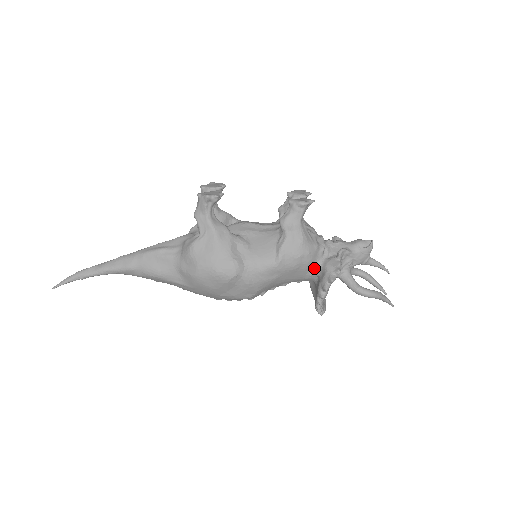
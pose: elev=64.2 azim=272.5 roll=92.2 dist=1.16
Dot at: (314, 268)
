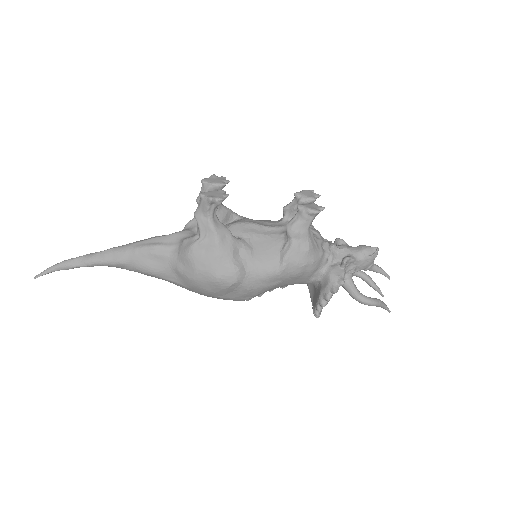
Dot at: (317, 275)
